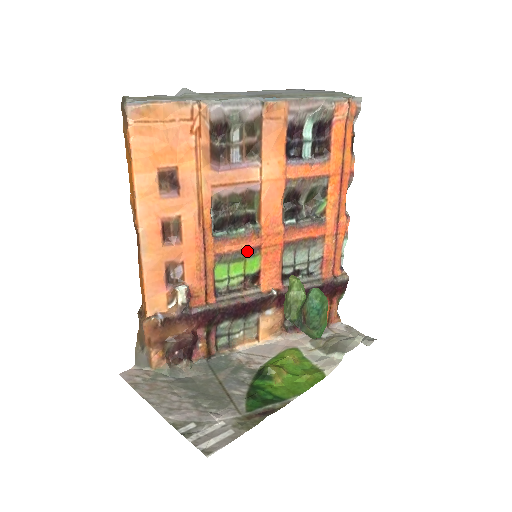
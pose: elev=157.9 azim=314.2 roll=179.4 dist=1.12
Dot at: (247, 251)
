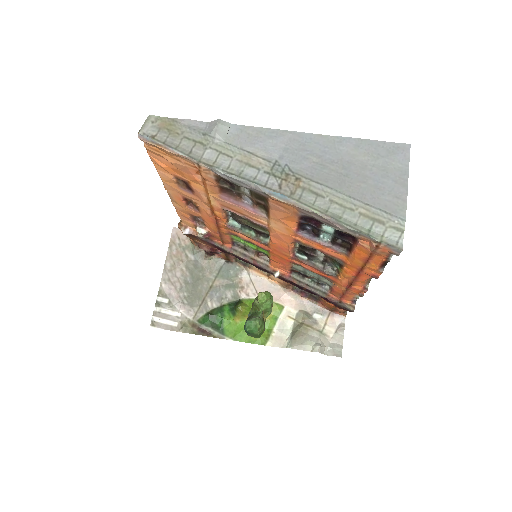
Dot at: (257, 245)
